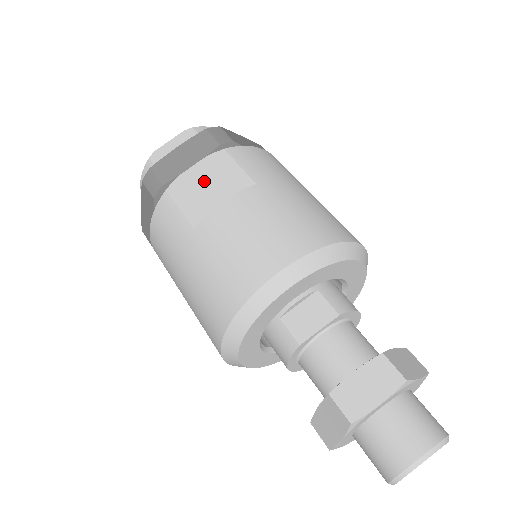
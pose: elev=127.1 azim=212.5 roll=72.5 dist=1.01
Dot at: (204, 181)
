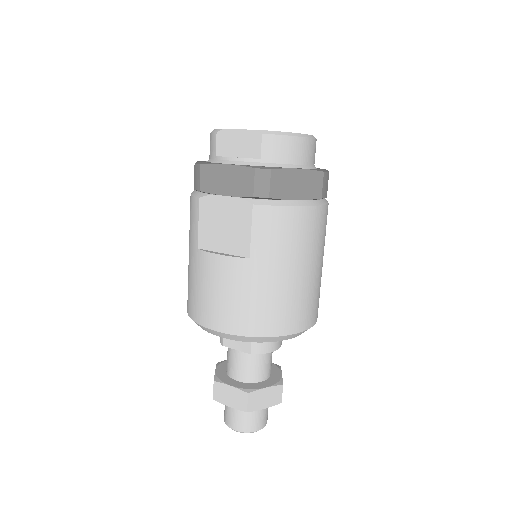
Dot at: (224, 219)
